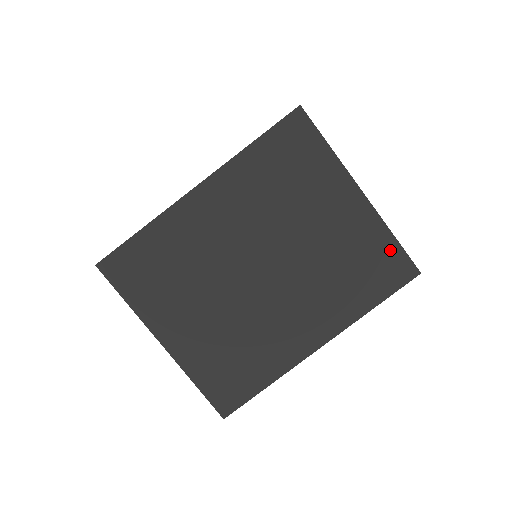
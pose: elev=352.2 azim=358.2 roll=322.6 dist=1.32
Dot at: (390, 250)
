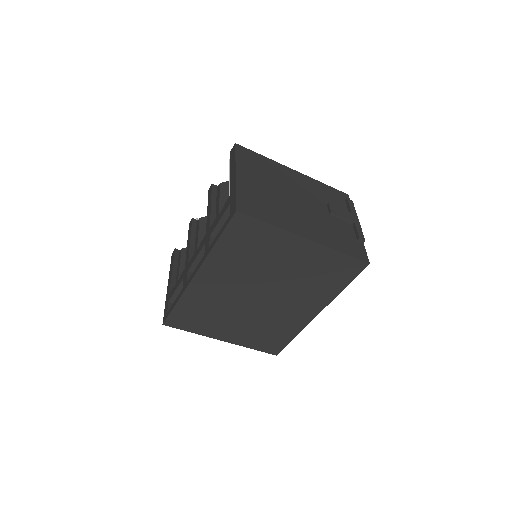
Dot at: (342, 260)
